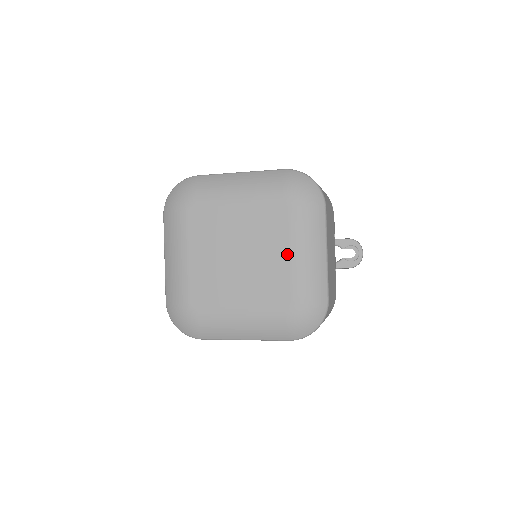
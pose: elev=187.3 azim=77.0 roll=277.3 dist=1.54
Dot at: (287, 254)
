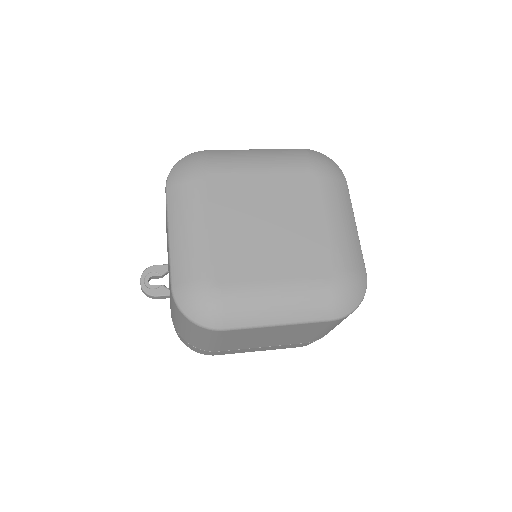
Dot at: (322, 221)
